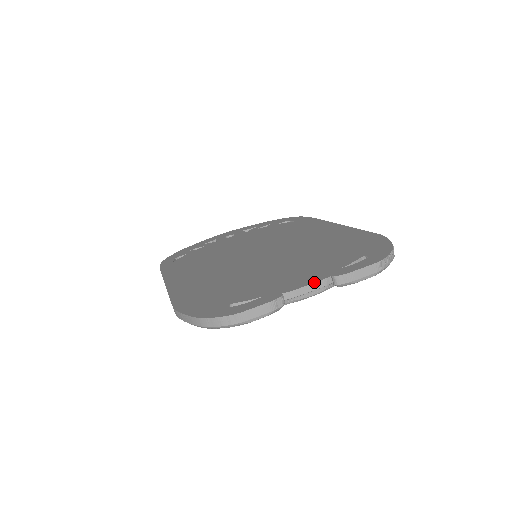
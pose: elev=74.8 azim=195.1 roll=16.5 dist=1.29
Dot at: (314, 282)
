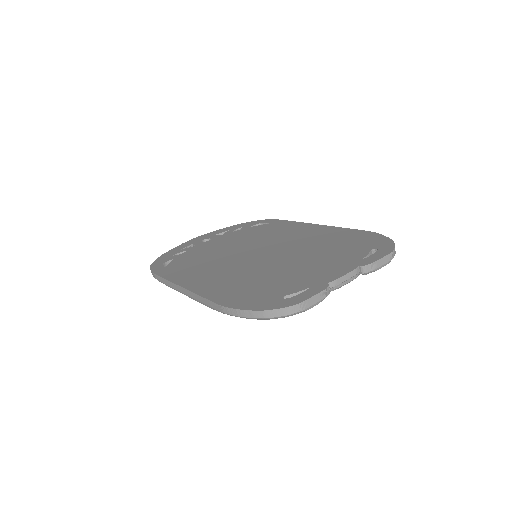
Dot at: (349, 272)
